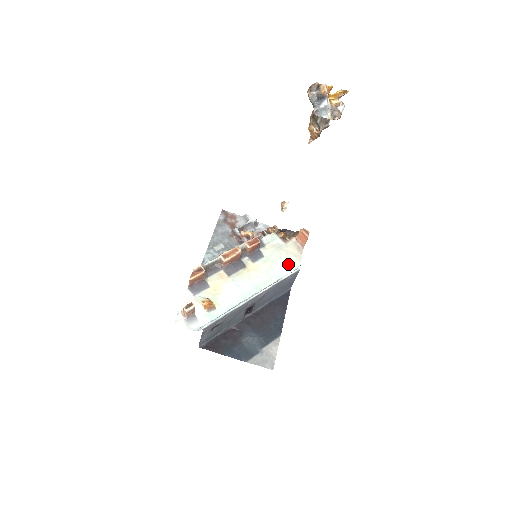
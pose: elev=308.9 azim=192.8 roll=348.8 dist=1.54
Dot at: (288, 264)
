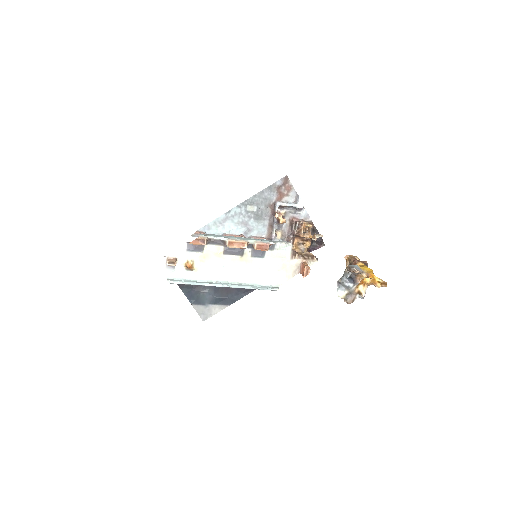
Dot at: (274, 277)
